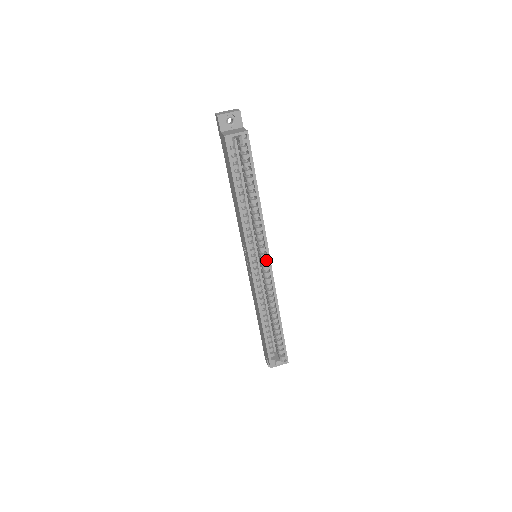
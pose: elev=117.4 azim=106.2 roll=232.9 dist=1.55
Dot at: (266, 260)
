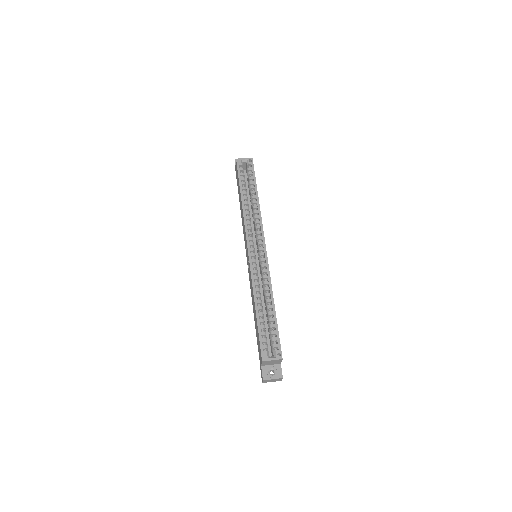
Dot at: (262, 247)
